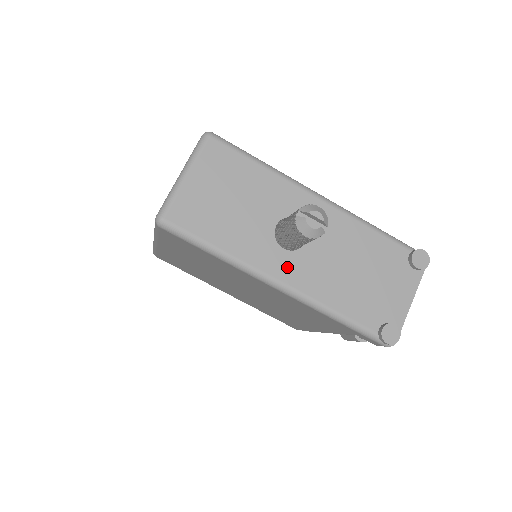
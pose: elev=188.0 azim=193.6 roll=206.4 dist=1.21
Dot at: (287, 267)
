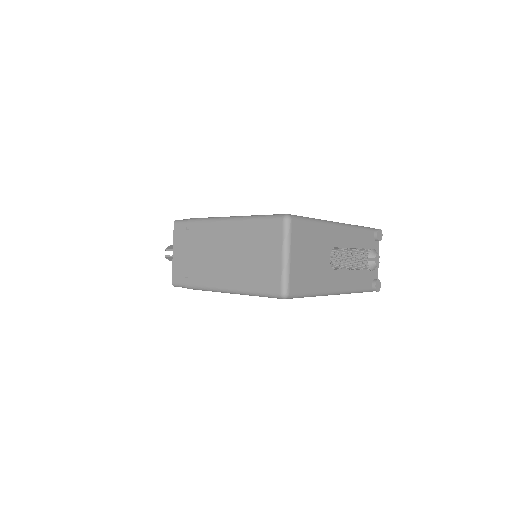
Dot at: (339, 280)
